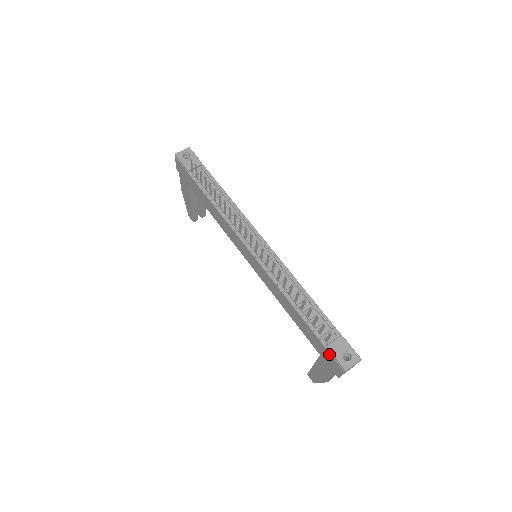
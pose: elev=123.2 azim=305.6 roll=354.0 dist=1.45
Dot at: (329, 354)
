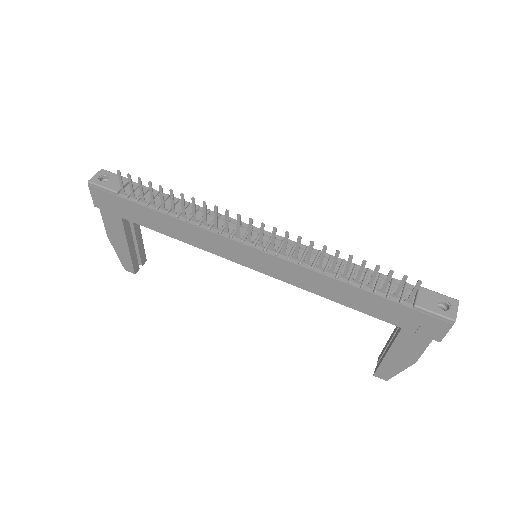
Dot at: (421, 315)
